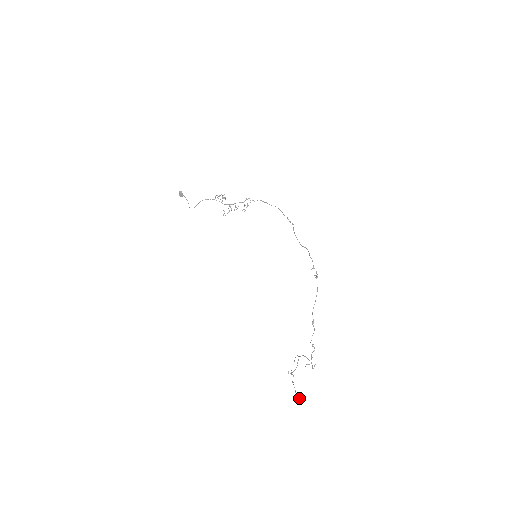
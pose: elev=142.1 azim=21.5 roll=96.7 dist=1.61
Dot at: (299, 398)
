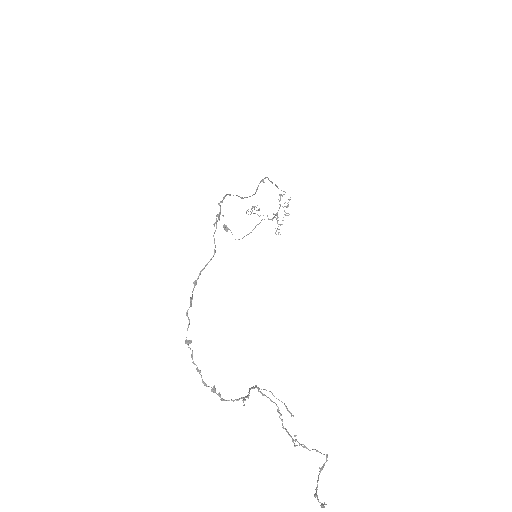
Dot at: (321, 503)
